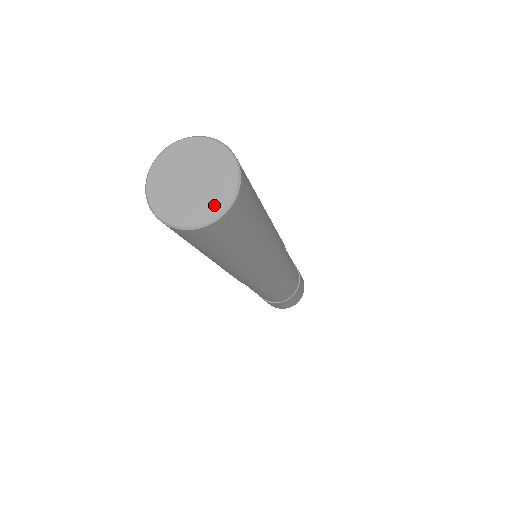
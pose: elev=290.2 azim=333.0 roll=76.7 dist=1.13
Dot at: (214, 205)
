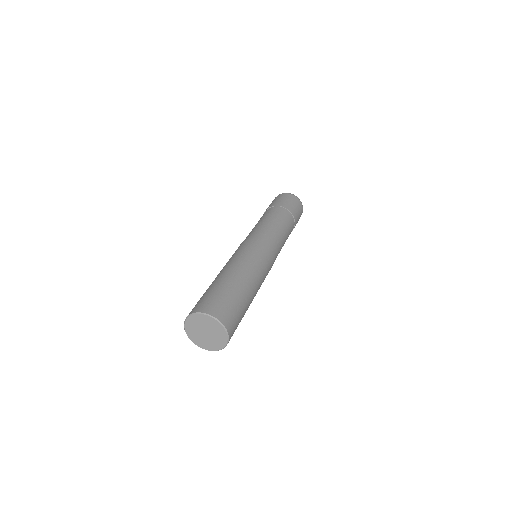
Dot at: (206, 346)
